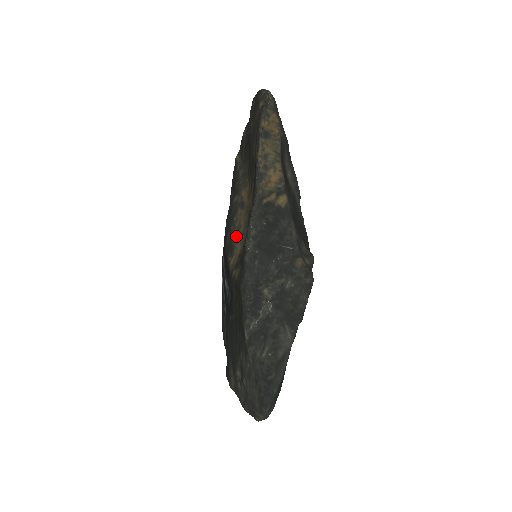
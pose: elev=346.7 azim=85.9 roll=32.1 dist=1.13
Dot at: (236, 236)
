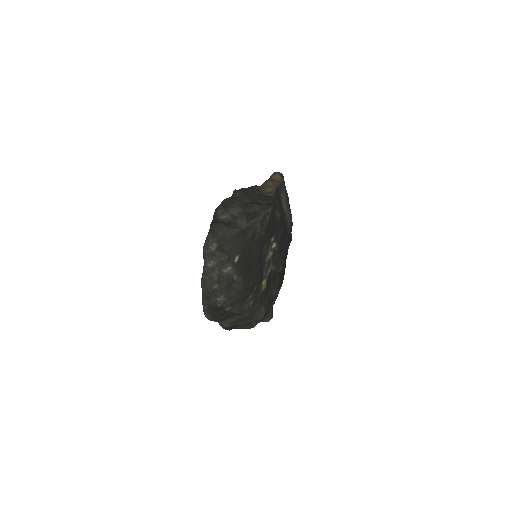
Dot at: occluded
